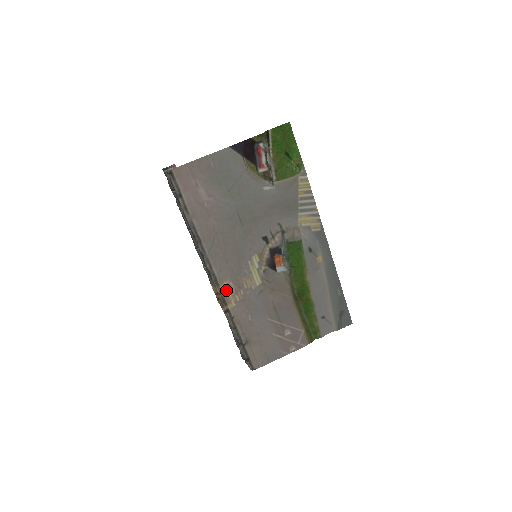
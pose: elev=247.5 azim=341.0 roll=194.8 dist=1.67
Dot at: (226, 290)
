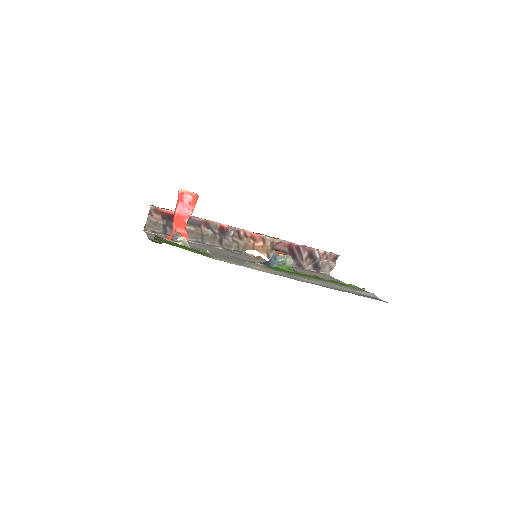
Dot at: occluded
